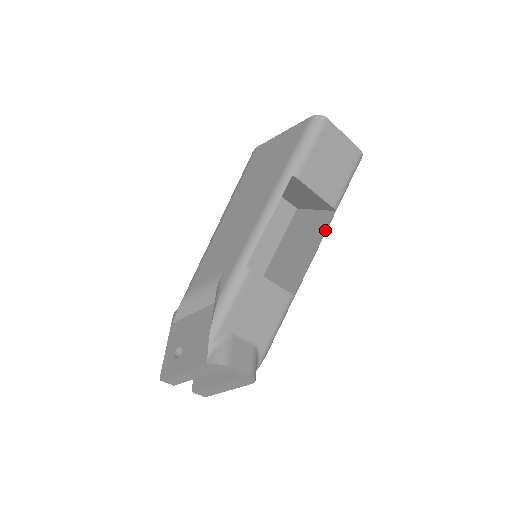
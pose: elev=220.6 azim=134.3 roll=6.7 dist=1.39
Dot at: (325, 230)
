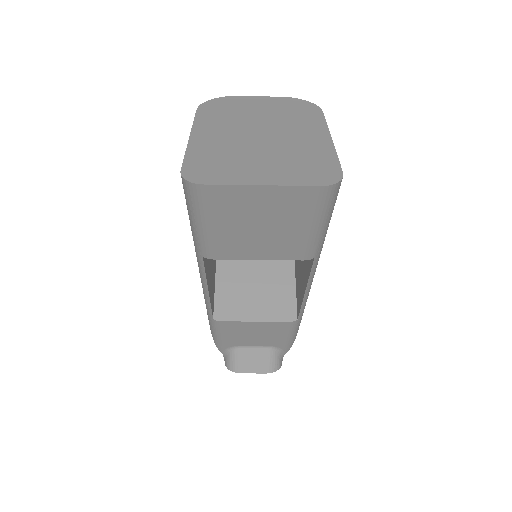
Dot at: (308, 274)
